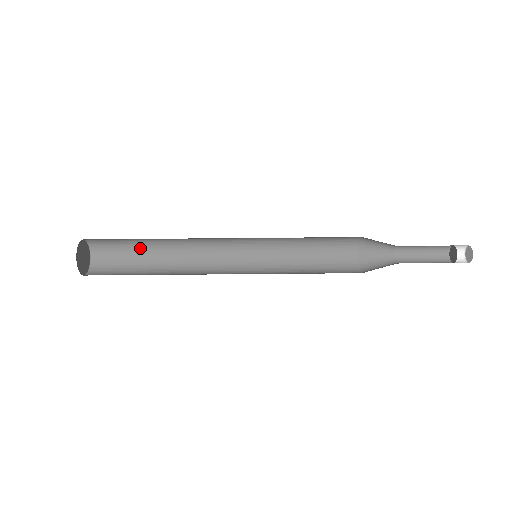
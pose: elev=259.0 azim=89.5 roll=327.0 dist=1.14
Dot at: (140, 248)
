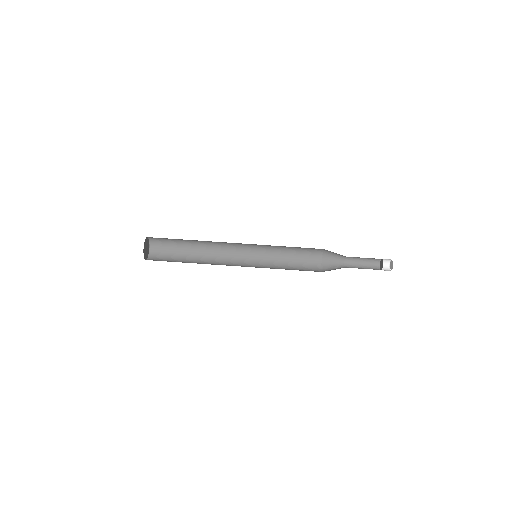
Dot at: (181, 254)
